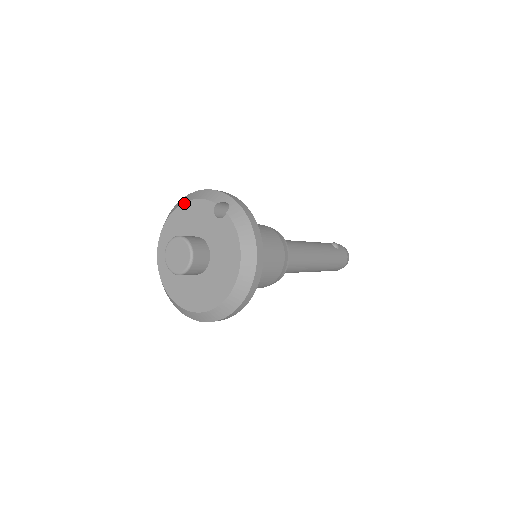
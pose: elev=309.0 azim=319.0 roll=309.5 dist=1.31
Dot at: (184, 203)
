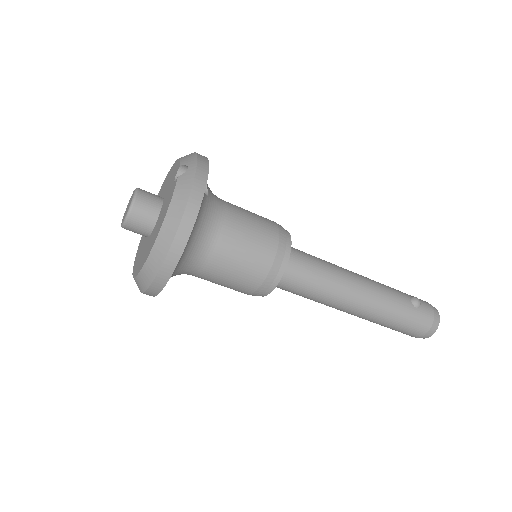
Dot at: (175, 162)
